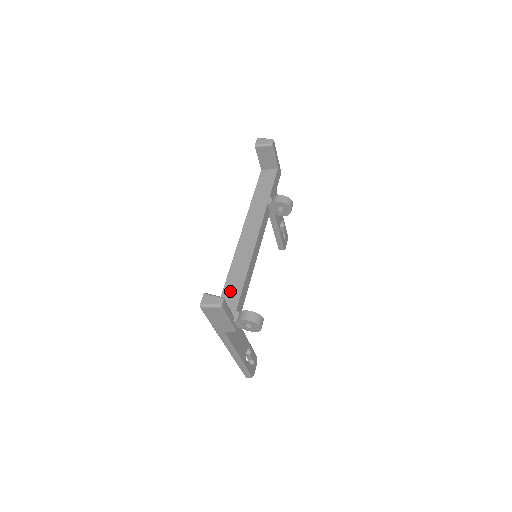
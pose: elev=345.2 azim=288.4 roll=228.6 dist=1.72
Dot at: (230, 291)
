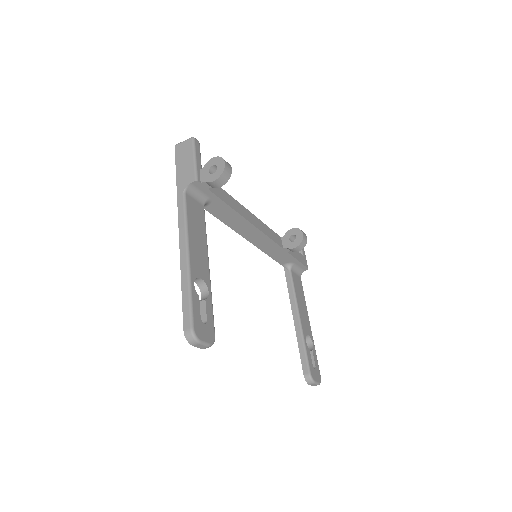
Dot at: occluded
